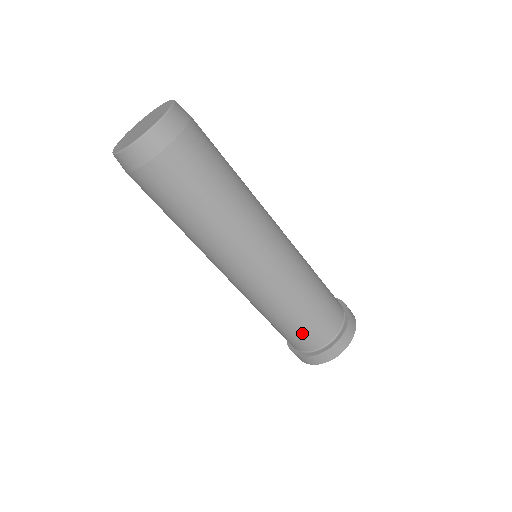
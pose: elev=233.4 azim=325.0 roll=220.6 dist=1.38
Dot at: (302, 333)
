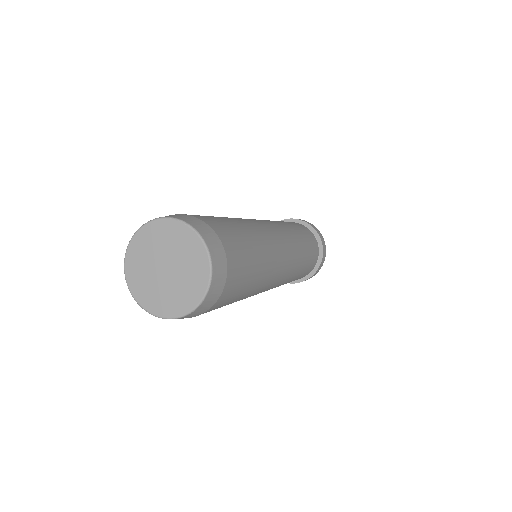
Dot at: (306, 272)
